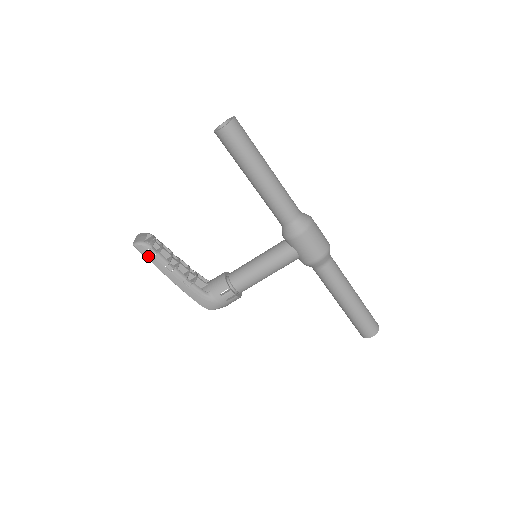
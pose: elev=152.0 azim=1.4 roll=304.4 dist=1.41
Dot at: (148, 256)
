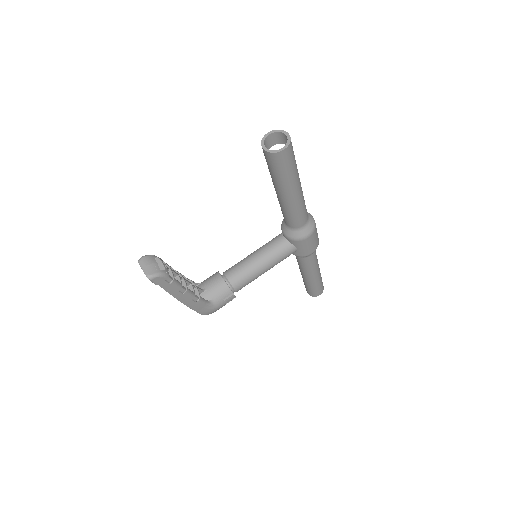
Dot at: (163, 286)
